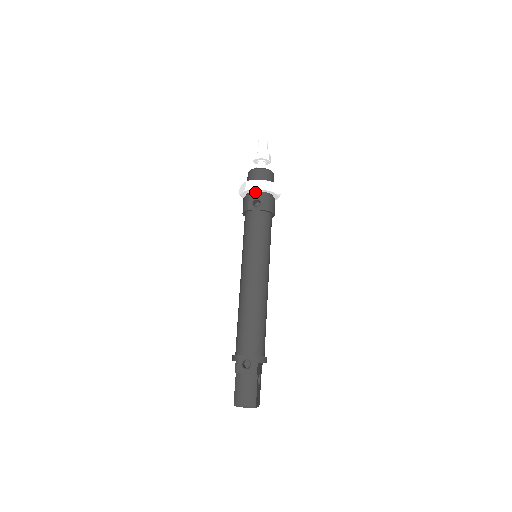
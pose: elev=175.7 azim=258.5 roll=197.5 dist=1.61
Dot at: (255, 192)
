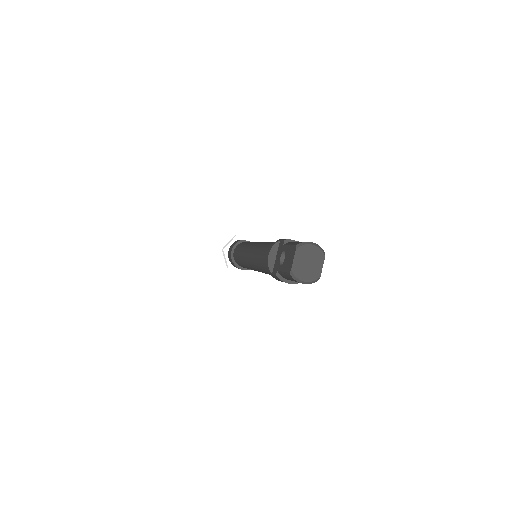
Dot at: occluded
